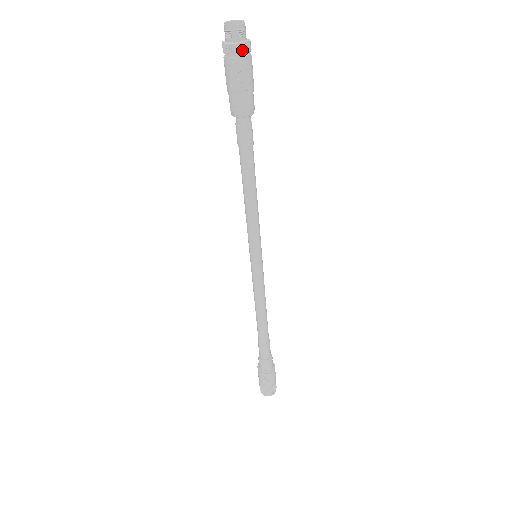
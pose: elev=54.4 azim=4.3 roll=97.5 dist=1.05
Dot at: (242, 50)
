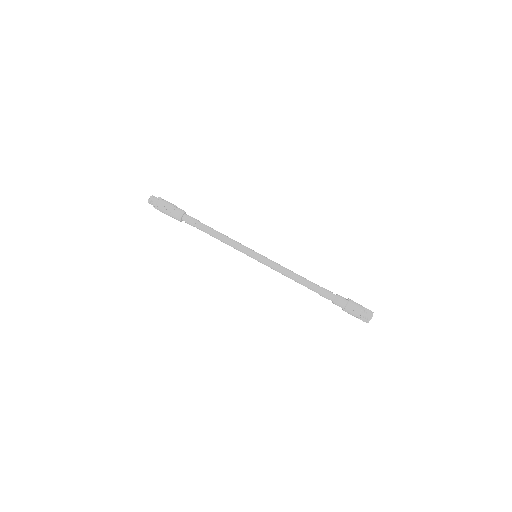
Dot at: (159, 200)
